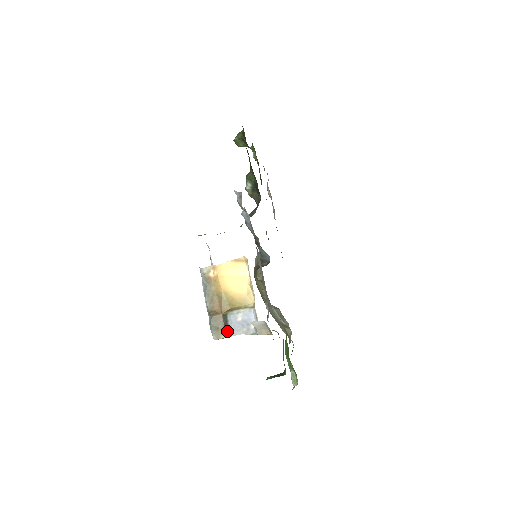
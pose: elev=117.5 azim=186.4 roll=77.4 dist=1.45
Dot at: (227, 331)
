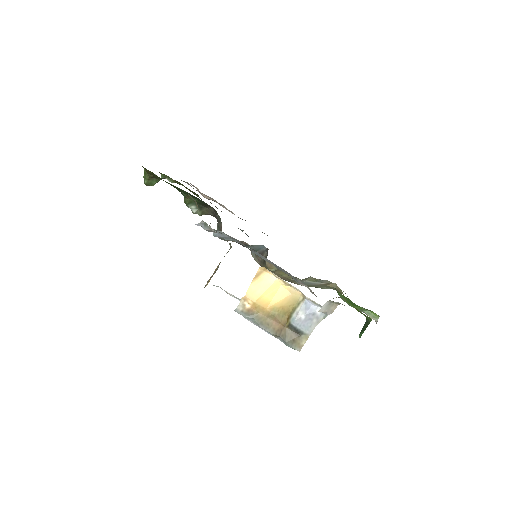
Dot at: (303, 335)
